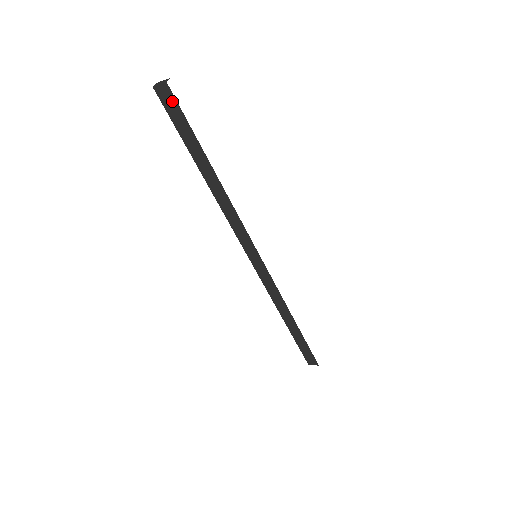
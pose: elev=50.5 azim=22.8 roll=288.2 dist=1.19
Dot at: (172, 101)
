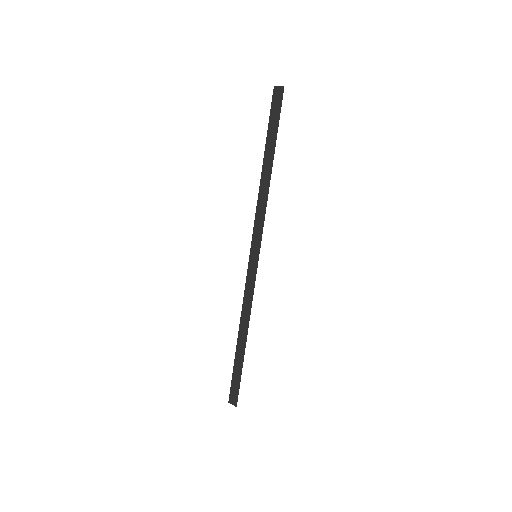
Dot at: (279, 101)
